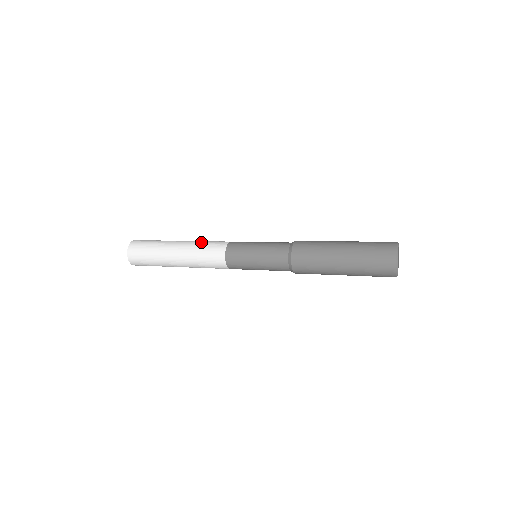
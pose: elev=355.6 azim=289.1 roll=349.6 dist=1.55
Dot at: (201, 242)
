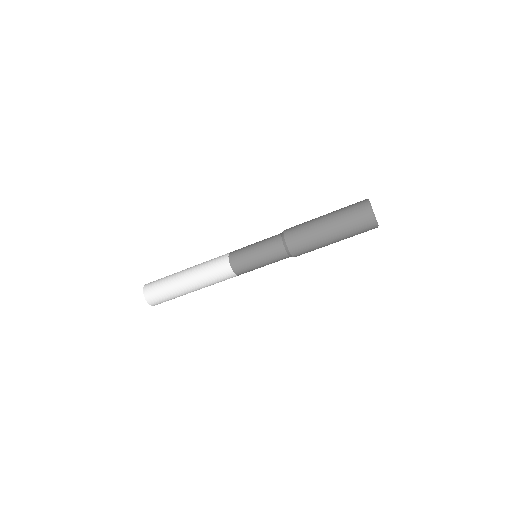
Dot at: occluded
